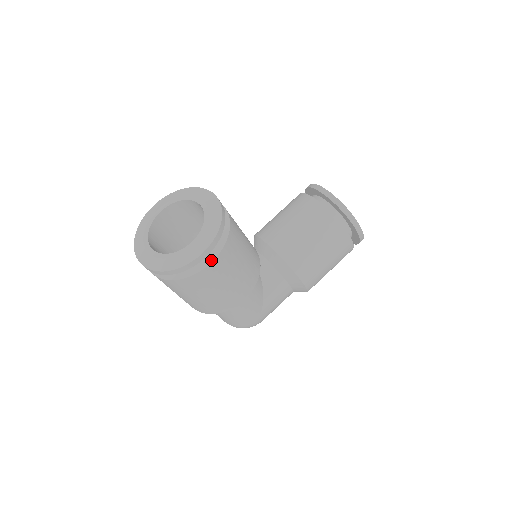
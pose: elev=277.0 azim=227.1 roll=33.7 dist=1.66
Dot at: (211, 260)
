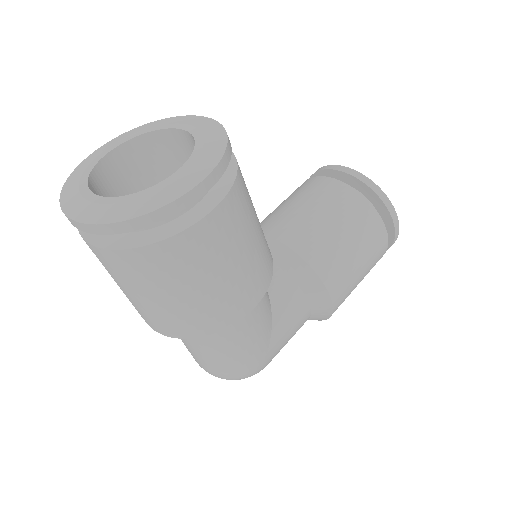
Dot at: (211, 207)
